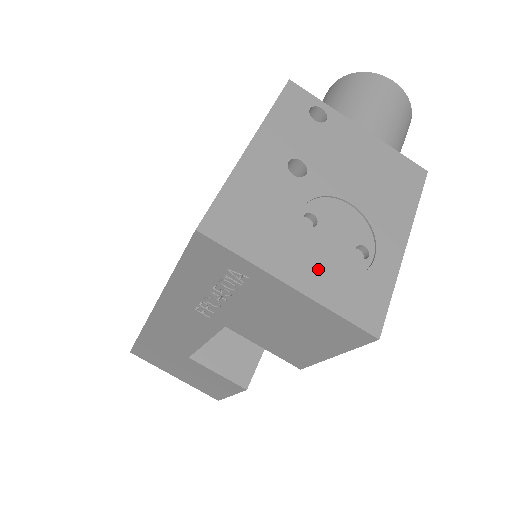
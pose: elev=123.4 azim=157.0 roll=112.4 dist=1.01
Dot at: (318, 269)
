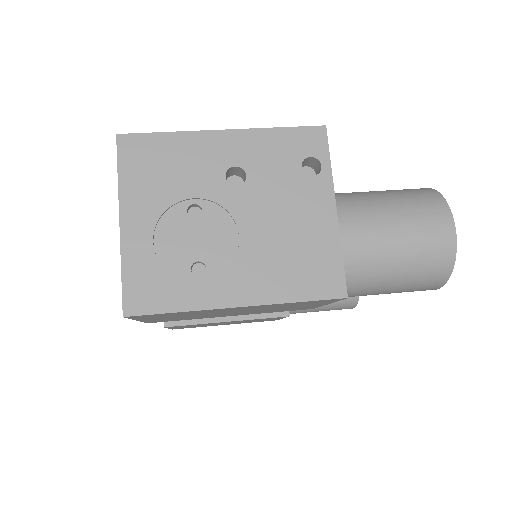
Dot at: (151, 237)
